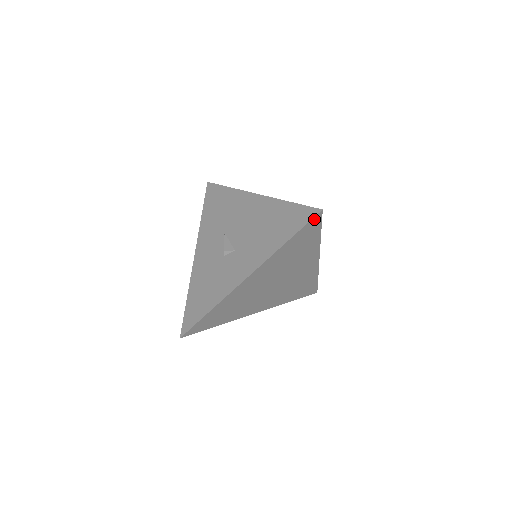
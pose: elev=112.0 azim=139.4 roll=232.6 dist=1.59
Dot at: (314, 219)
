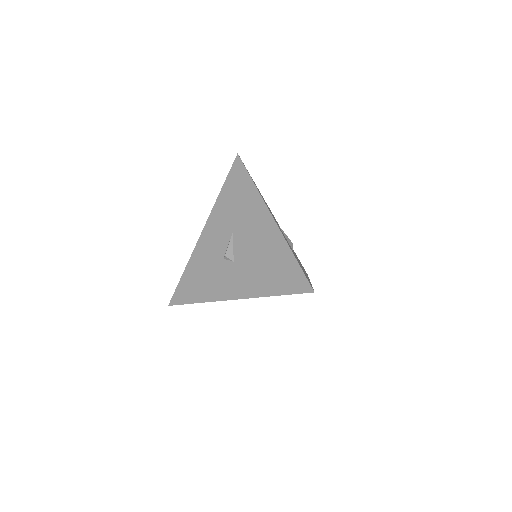
Dot at: (305, 292)
